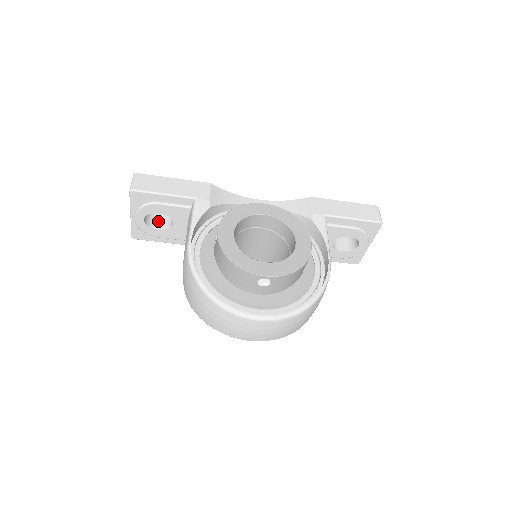
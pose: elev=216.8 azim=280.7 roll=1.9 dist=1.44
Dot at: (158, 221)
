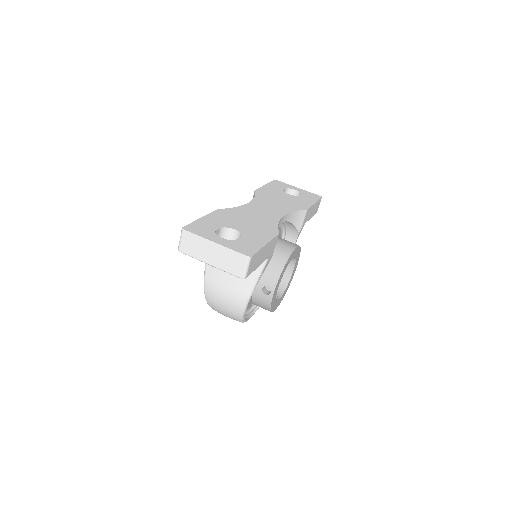
Dot at: occluded
